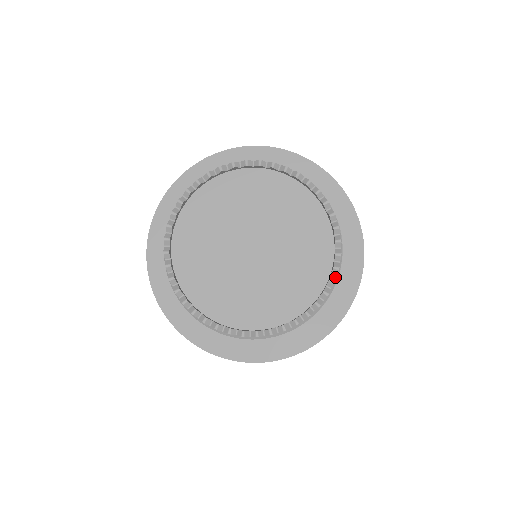
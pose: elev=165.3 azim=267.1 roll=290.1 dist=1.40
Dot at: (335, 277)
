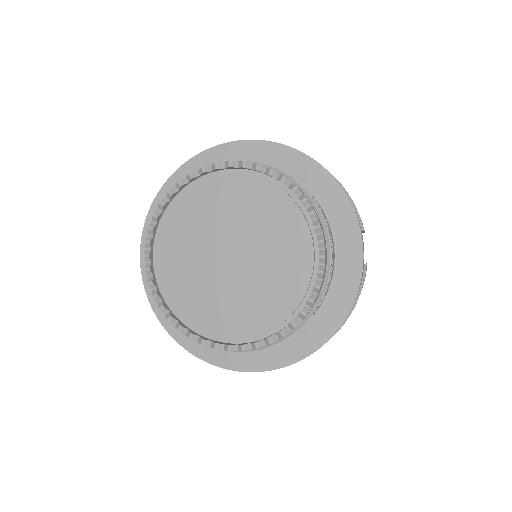
Dot at: (321, 282)
